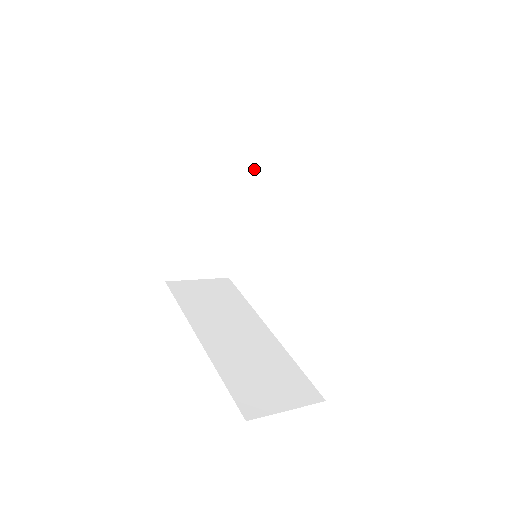
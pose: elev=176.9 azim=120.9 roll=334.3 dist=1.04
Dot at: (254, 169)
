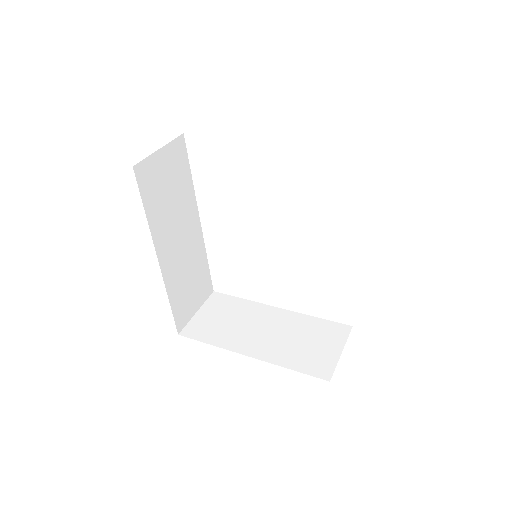
Dot at: occluded
